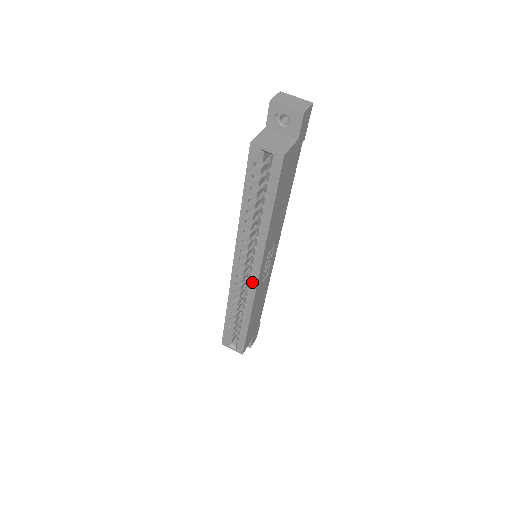
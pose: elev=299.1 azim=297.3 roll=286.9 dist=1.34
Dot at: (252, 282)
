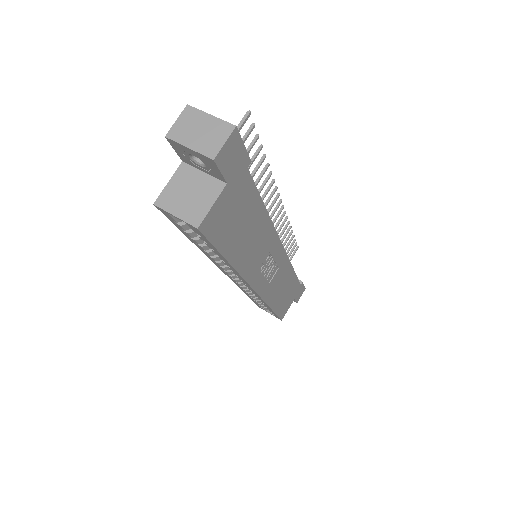
Dot at: (252, 291)
